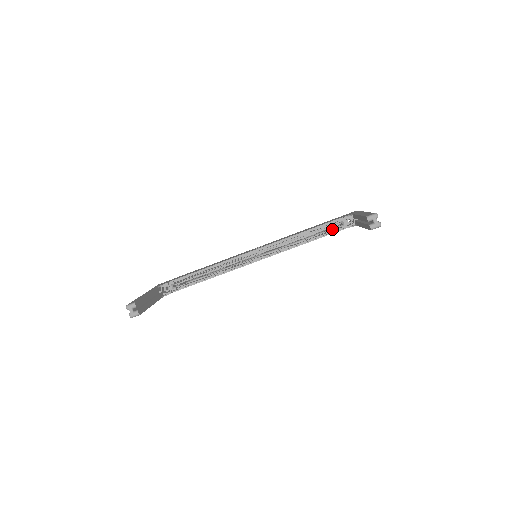
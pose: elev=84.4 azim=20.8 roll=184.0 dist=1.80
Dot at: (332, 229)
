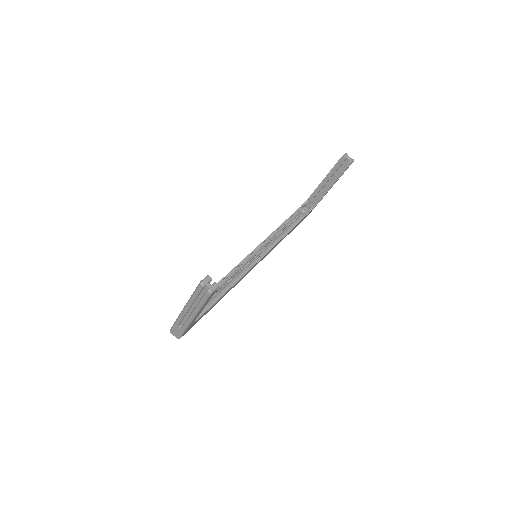
Dot at: (298, 218)
